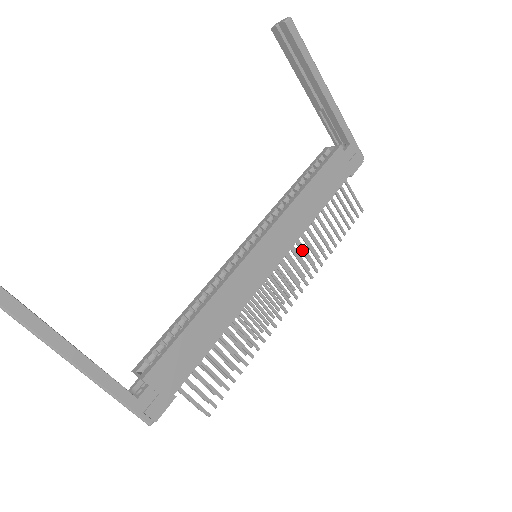
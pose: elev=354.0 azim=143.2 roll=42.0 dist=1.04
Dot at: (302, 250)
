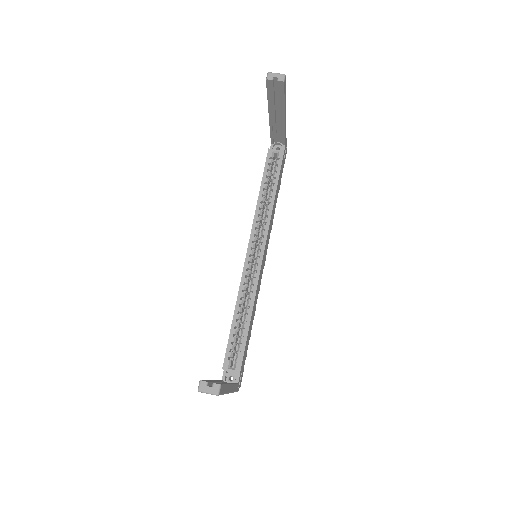
Dot at: occluded
